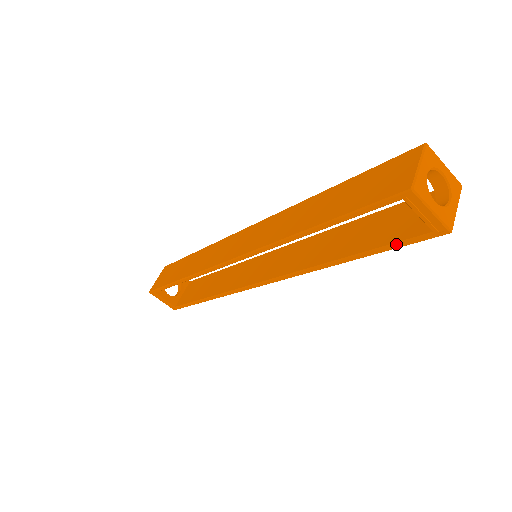
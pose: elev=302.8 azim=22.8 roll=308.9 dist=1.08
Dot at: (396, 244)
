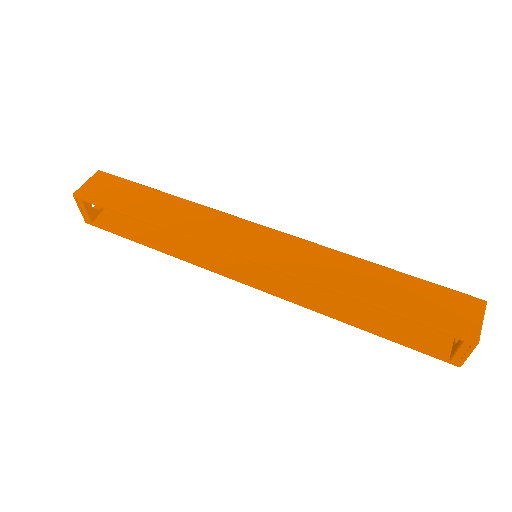
Dot at: (415, 347)
